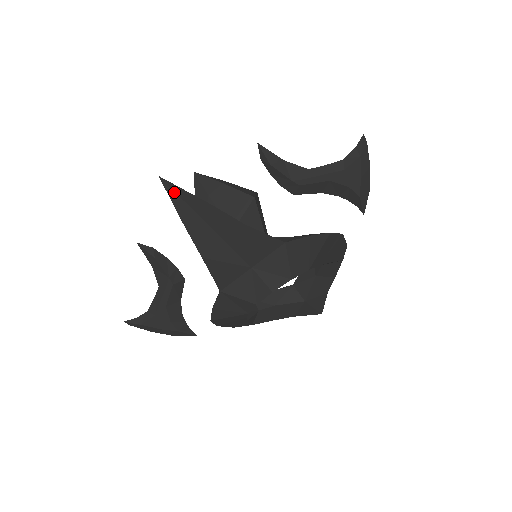
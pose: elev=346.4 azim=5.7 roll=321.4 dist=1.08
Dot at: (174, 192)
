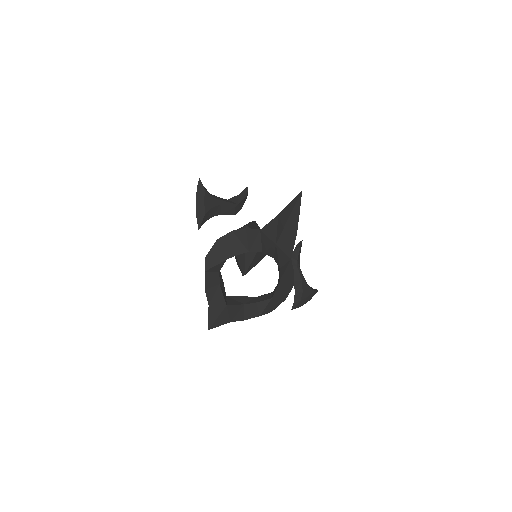
Dot at: (298, 198)
